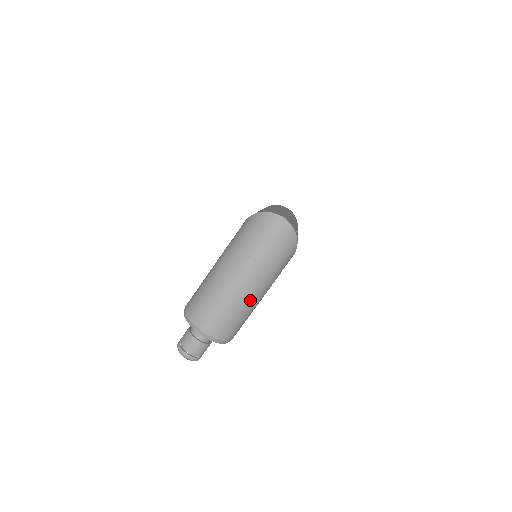
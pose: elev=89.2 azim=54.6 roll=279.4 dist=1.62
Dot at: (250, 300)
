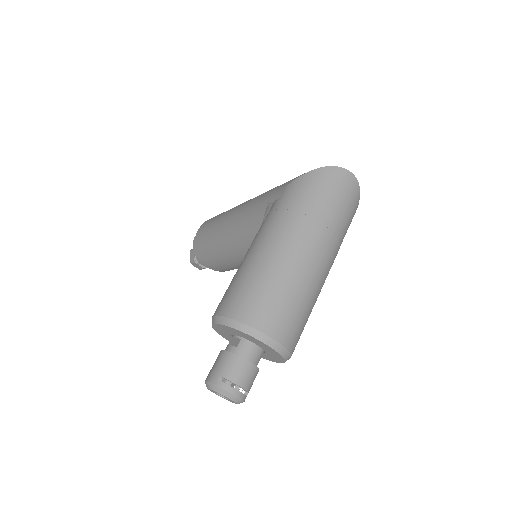
Dot at: (320, 286)
